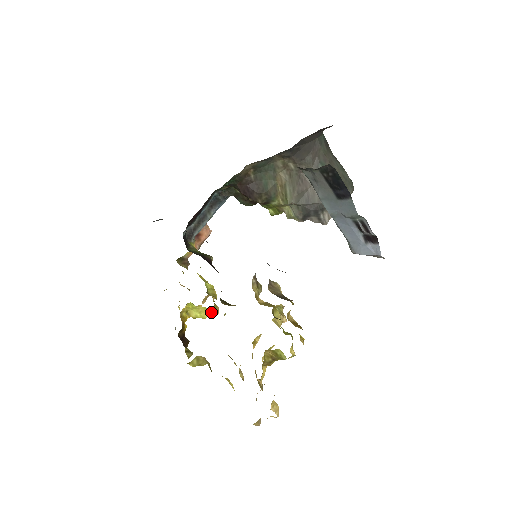
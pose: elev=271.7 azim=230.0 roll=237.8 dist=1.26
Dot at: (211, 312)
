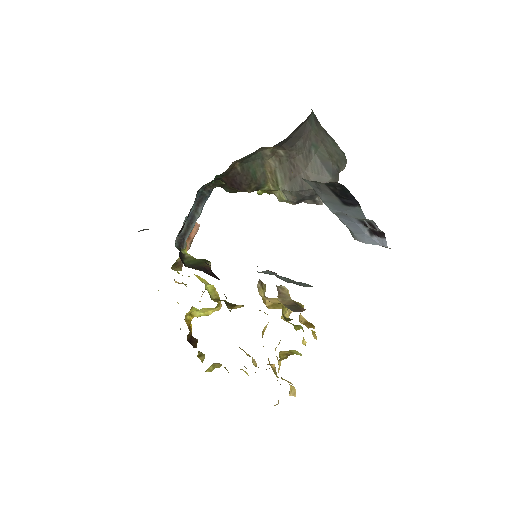
Dot at: (214, 309)
